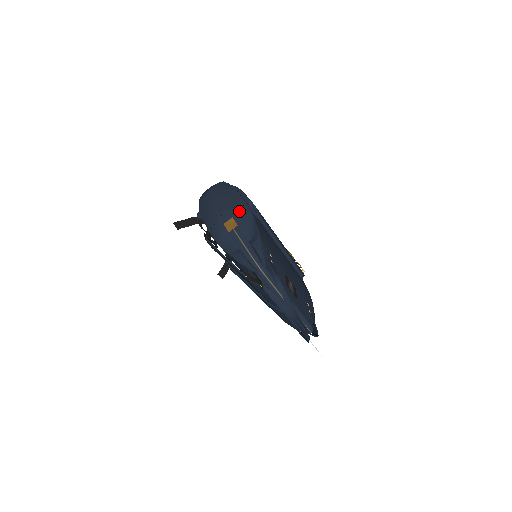
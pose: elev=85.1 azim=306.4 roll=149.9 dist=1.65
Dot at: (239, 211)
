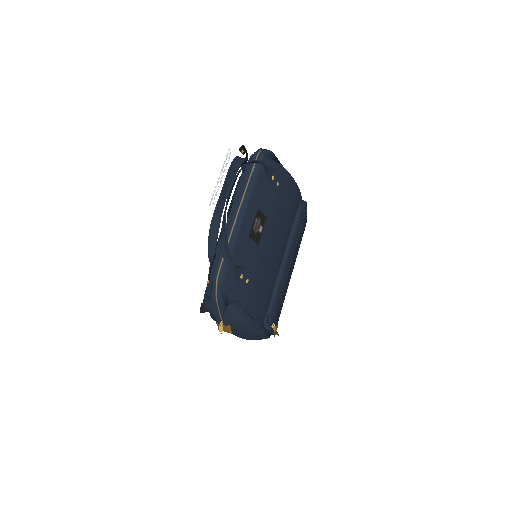
Dot at: occluded
